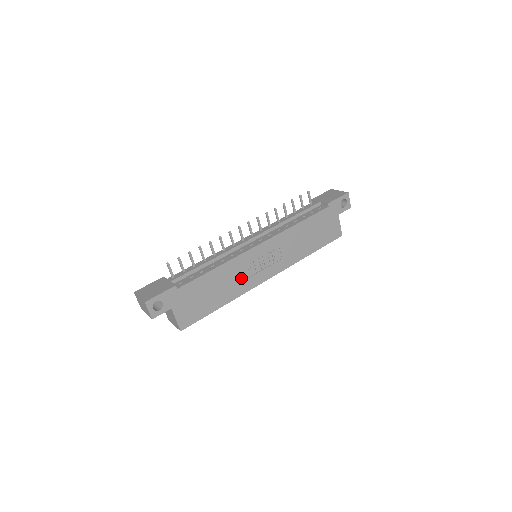
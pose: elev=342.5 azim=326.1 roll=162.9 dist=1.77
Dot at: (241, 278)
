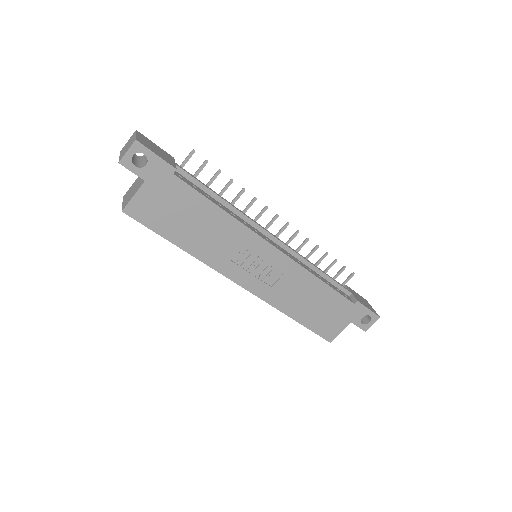
Dot at: (225, 250)
